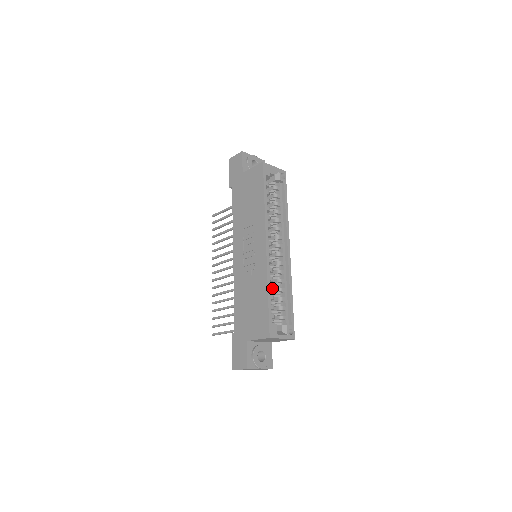
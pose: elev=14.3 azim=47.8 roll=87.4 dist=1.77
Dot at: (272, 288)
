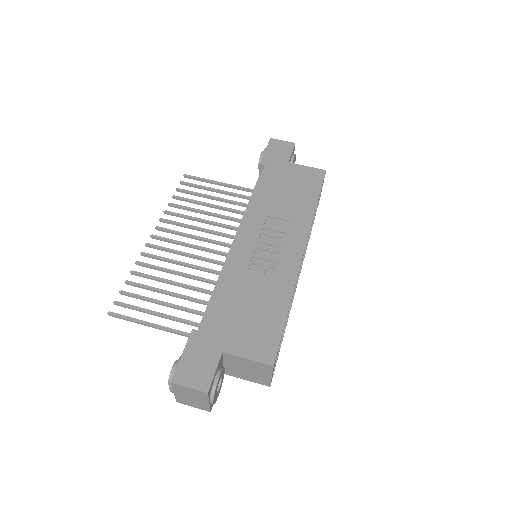
Dot at: occluded
